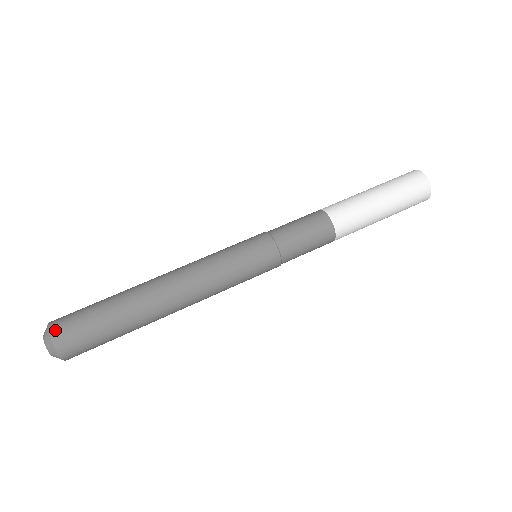
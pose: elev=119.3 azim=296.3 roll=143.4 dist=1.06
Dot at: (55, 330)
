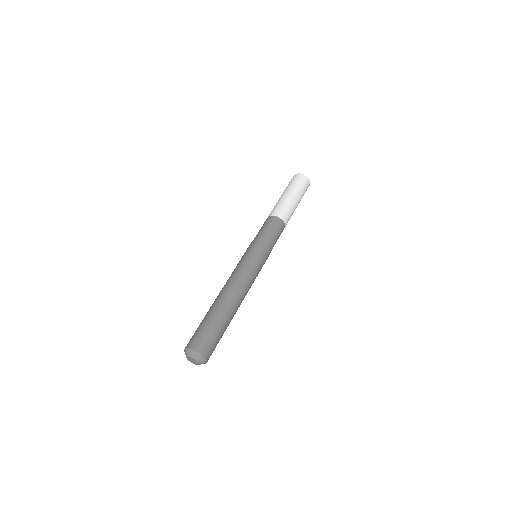
Dot at: (188, 345)
